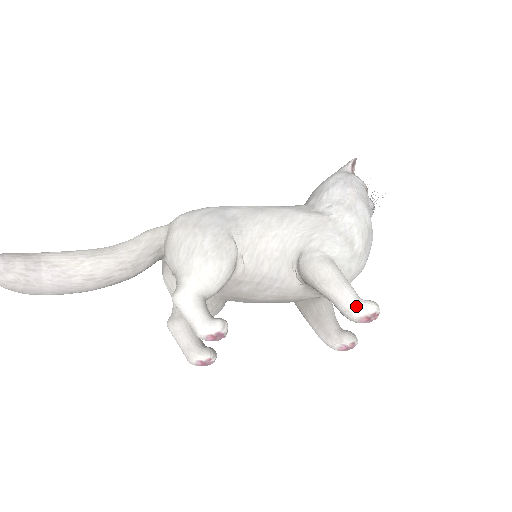
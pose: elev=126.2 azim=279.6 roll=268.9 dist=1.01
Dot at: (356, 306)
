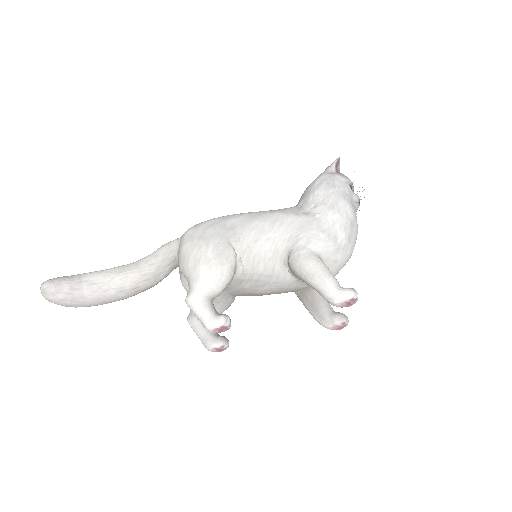
Dot at: (336, 294)
